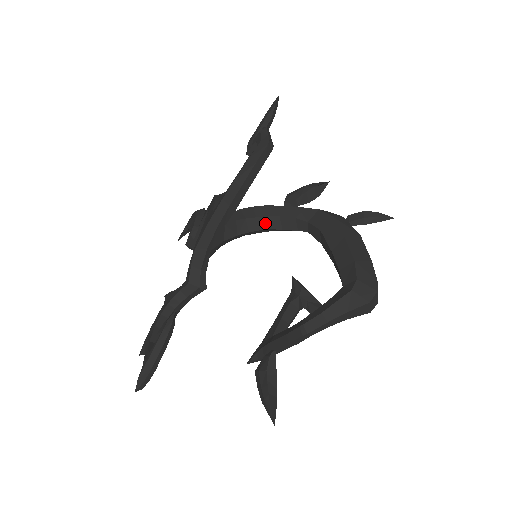
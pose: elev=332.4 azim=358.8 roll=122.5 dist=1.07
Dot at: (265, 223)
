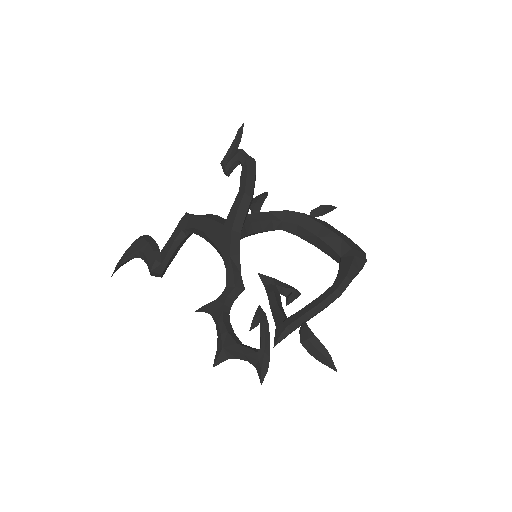
Dot at: (250, 229)
